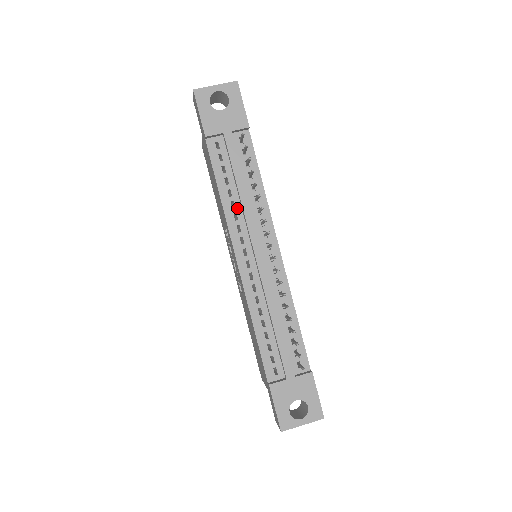
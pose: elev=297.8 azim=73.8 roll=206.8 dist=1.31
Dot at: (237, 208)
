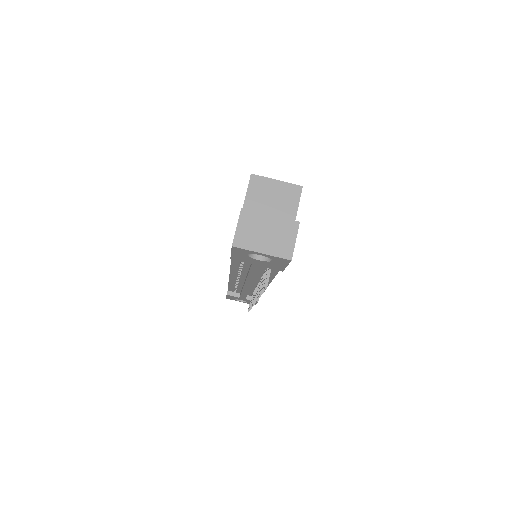
Dot at: (243, 271)
